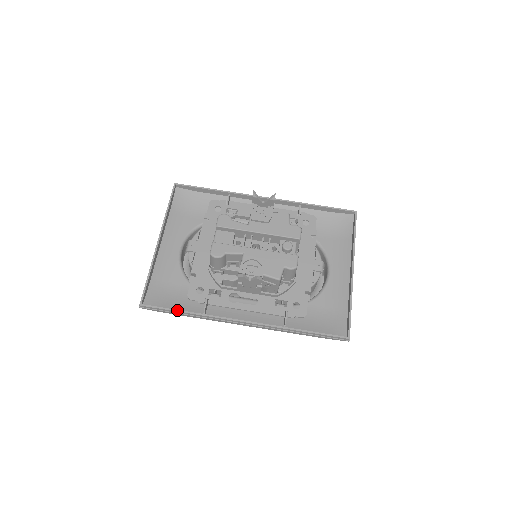
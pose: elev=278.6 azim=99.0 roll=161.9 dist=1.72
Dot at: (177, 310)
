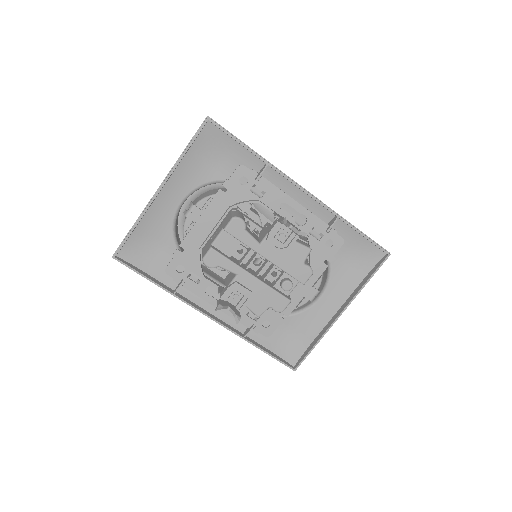
Dot at: (149, 279)
